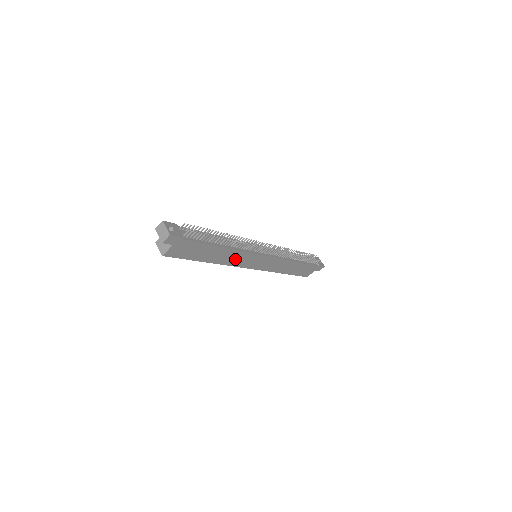
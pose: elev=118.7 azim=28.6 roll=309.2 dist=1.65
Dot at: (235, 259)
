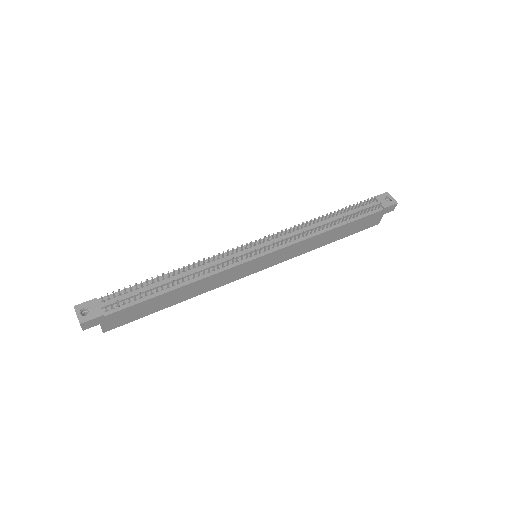
Dot at: (216, 282)
